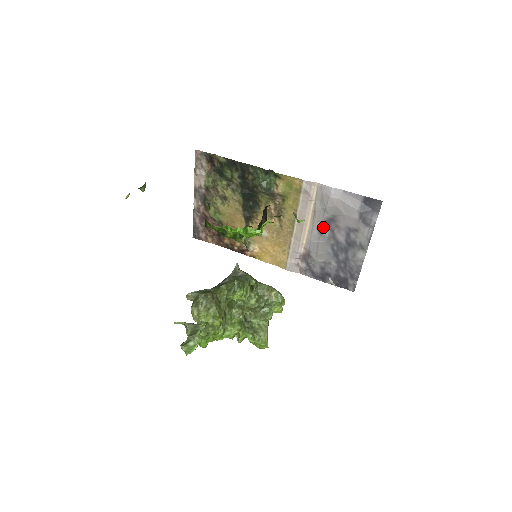
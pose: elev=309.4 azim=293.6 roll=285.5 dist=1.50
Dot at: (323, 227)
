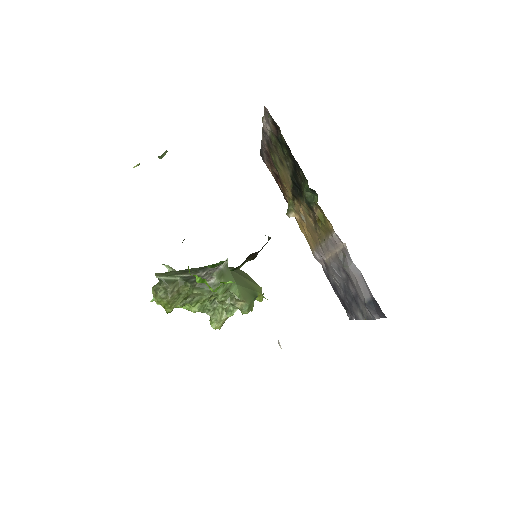
Dot at: (342, 269)
